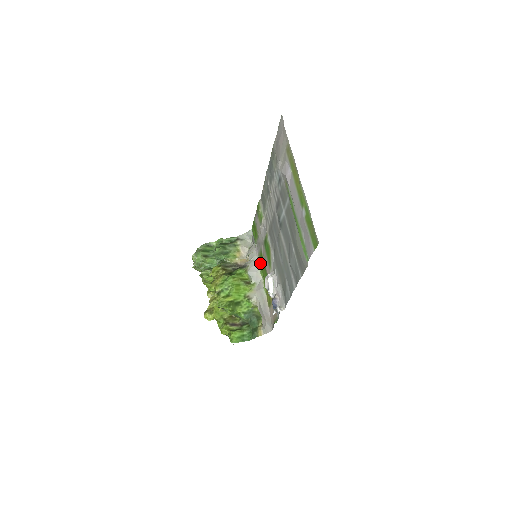
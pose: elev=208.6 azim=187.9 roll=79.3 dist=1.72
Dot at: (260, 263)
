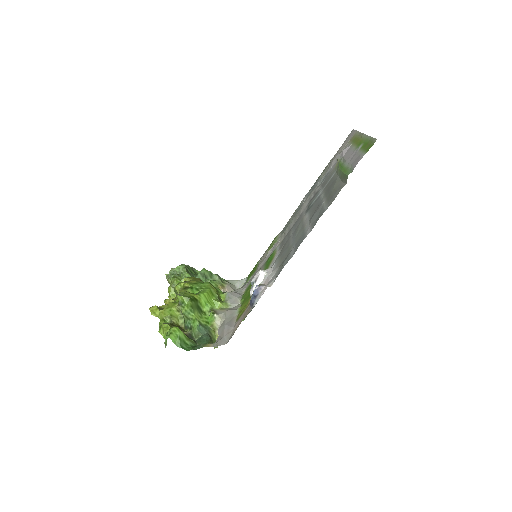
Dot at: (245, 293)
